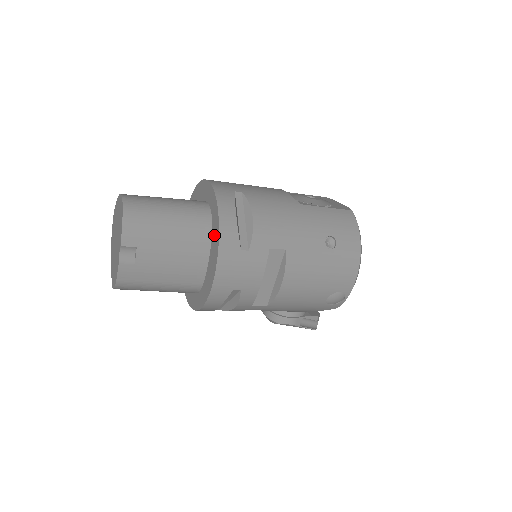
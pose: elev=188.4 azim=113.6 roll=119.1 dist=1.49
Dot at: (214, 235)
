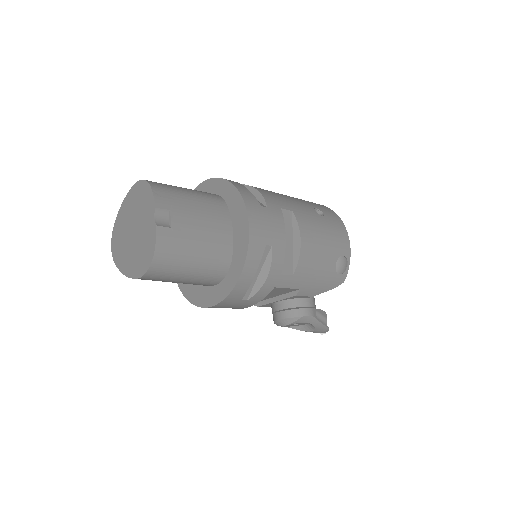
Dot at: (232, 202)
